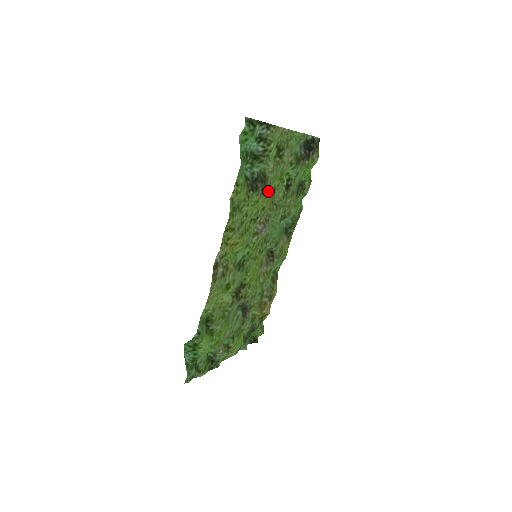
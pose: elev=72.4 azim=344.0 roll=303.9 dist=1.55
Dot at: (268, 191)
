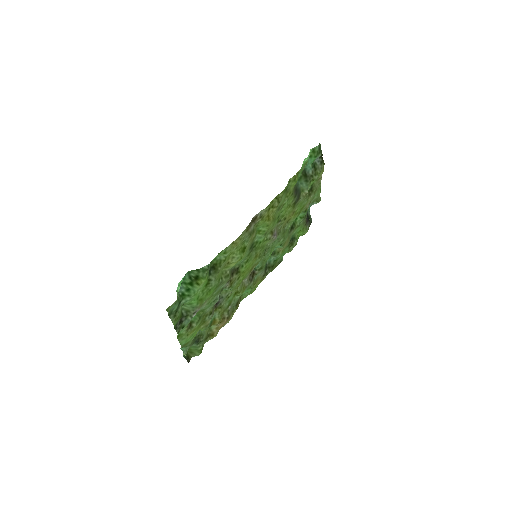
Dot at: (294, 209)
